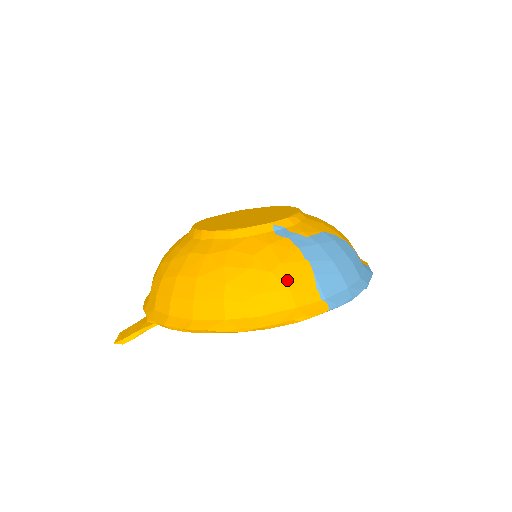
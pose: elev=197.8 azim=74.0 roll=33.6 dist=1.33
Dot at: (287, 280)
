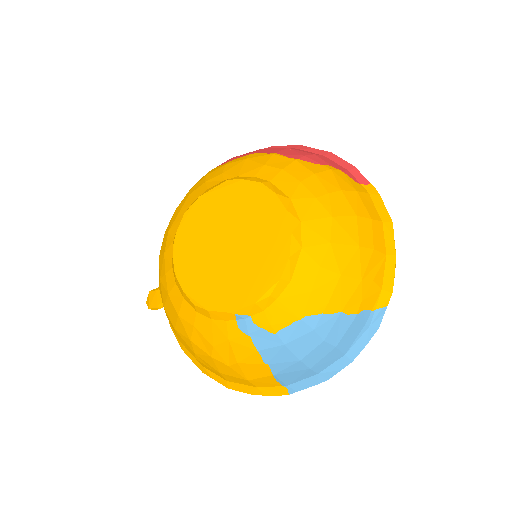
Dot at: (245, 375)
